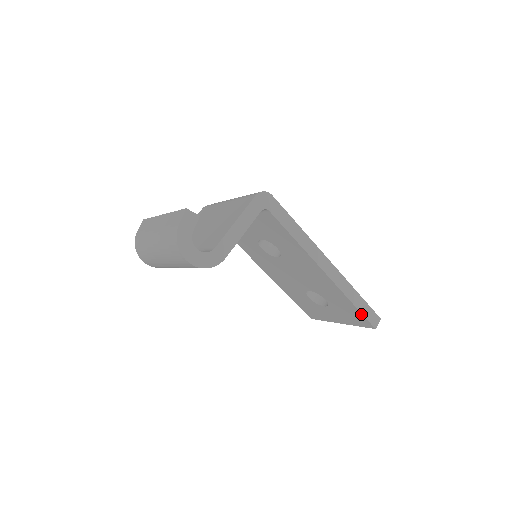
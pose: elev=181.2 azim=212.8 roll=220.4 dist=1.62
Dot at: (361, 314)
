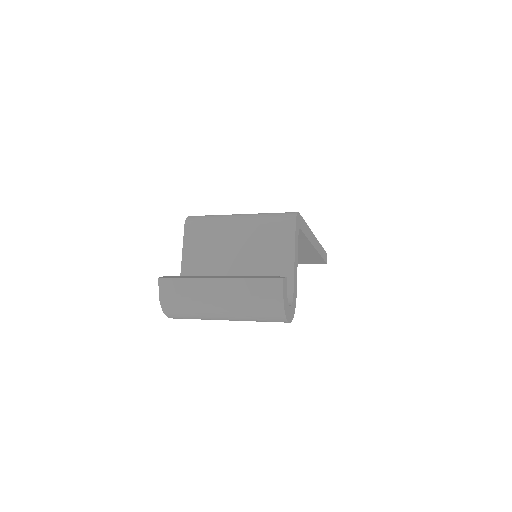
Dot at: (322, 260)
